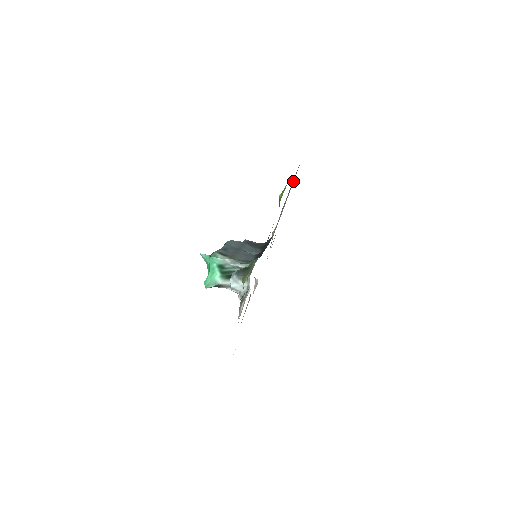
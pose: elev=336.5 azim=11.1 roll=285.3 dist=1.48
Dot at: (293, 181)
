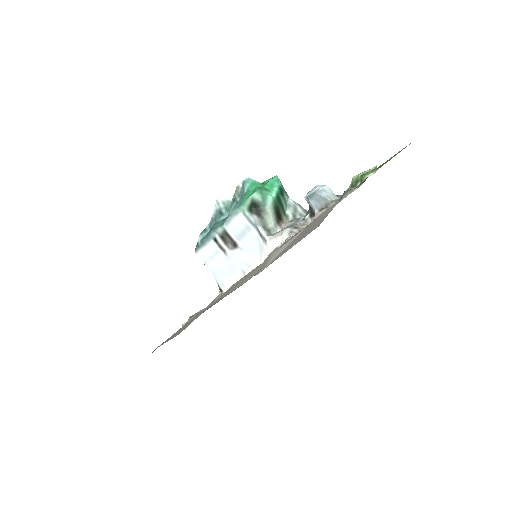
Dot at: occluded
